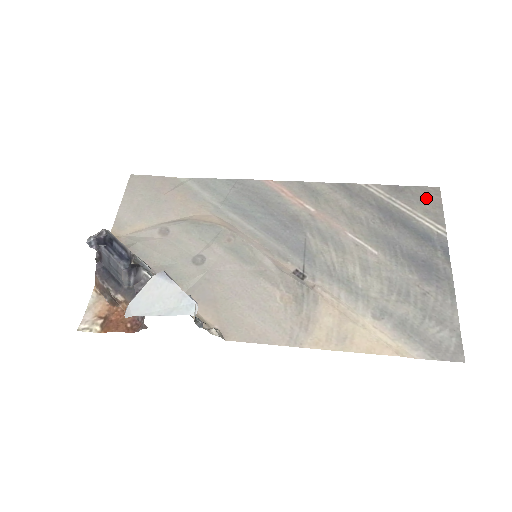
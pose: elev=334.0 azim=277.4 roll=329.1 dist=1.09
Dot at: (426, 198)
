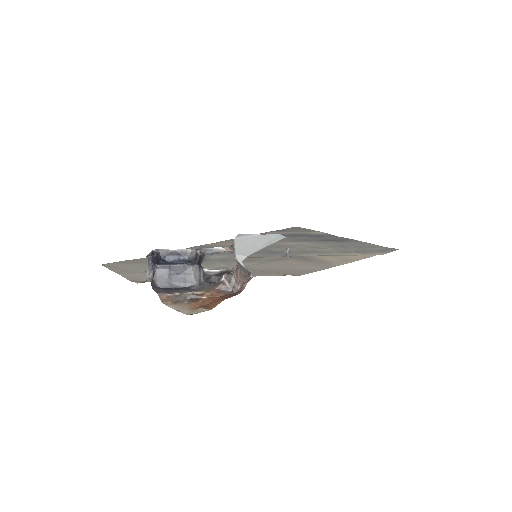
Dot at: (297, 229)
